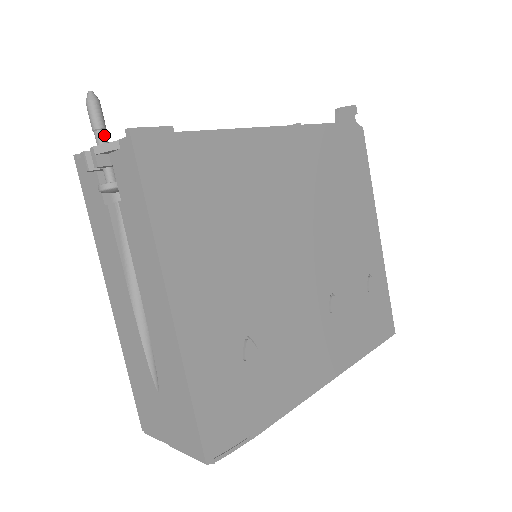
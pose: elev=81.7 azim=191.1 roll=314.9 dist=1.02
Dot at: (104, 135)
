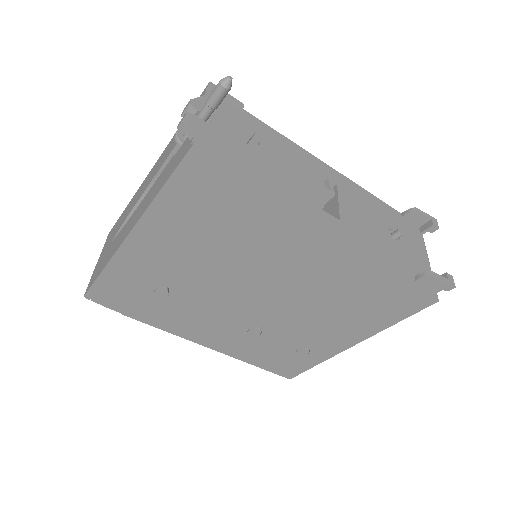
Dot at: (209, 112)
